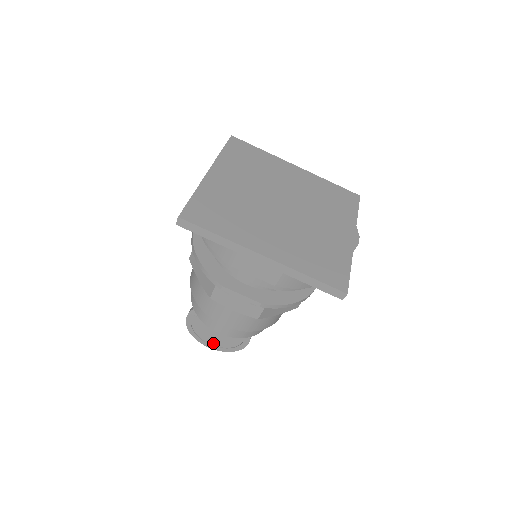
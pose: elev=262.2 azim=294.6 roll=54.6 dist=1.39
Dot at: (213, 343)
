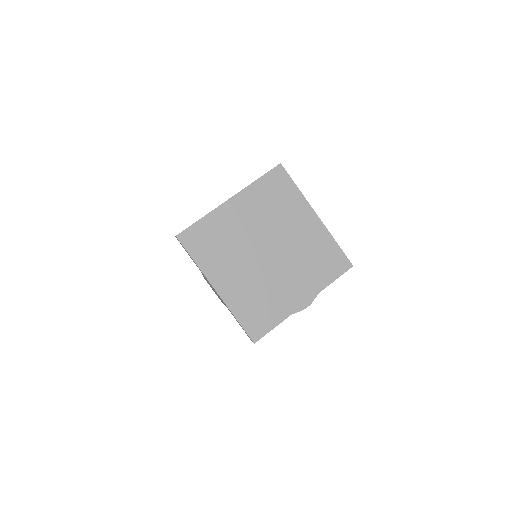
Dot at: occluded
